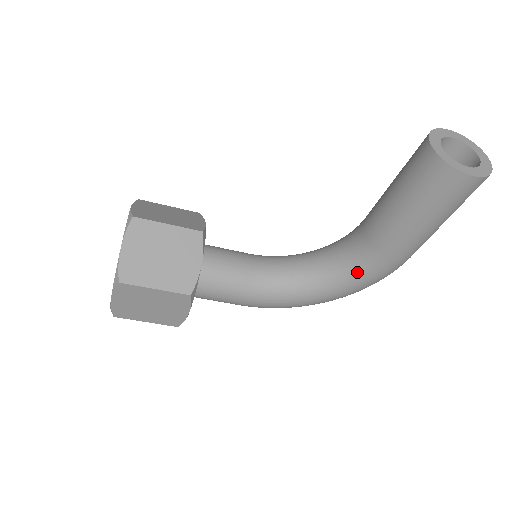
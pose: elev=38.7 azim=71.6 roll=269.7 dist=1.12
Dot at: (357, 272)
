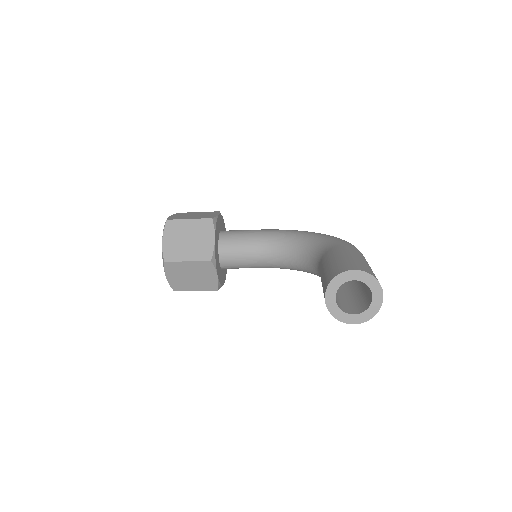
Dot at: occluded
